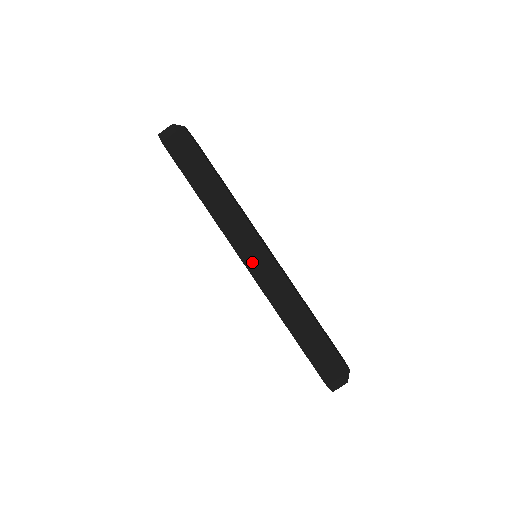
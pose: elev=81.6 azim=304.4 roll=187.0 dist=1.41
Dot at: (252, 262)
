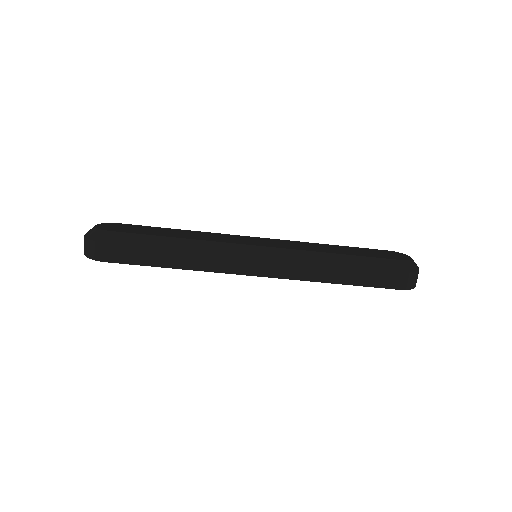
Dot at: (260, 269)
